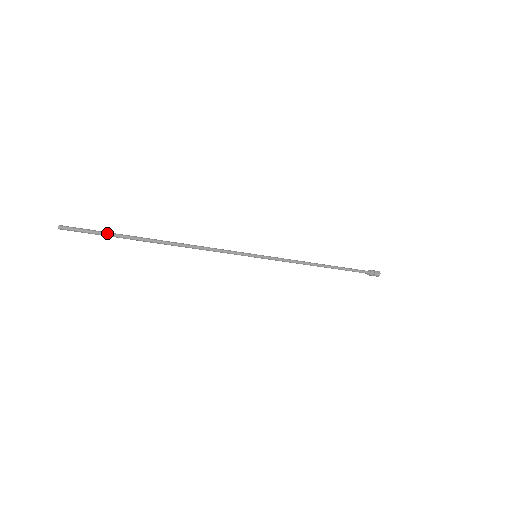
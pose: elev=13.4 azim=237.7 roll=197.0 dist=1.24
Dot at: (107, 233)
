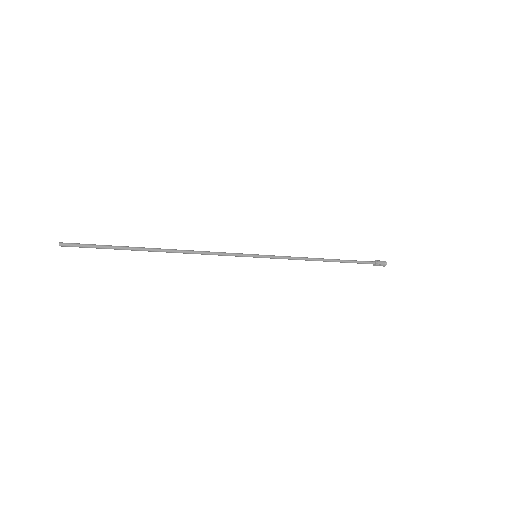
Dot at: (106, 247)
